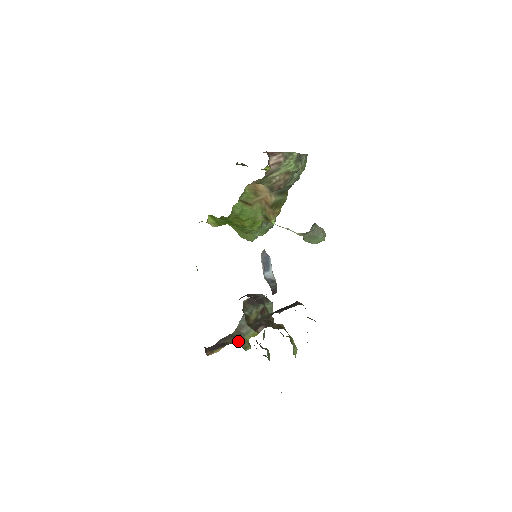
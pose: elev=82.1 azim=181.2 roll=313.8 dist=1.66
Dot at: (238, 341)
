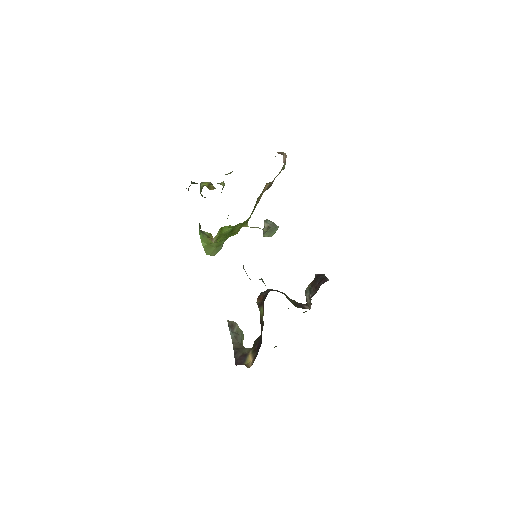
Dot at: (248, 348)
